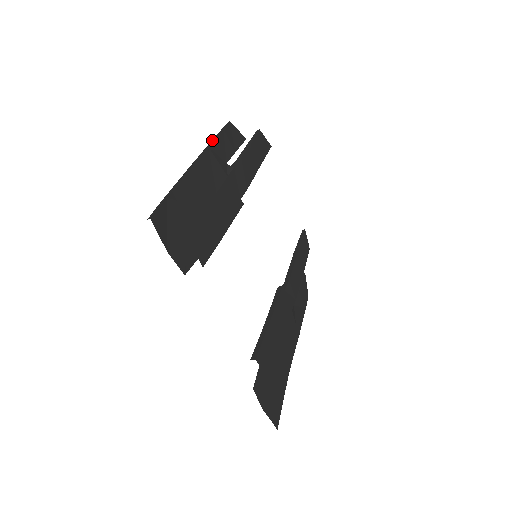
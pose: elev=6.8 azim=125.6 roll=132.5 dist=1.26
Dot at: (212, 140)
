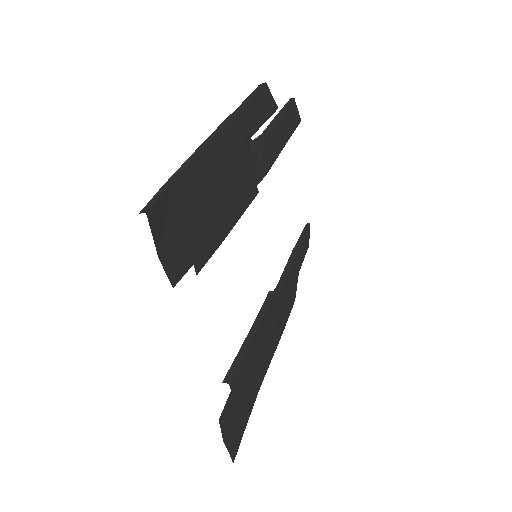
Dot at: (241, 104)
